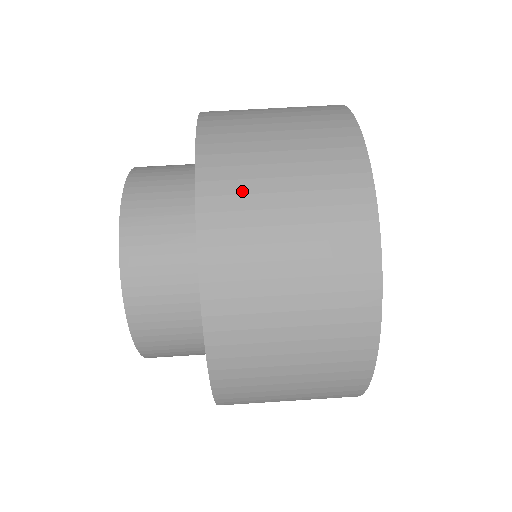
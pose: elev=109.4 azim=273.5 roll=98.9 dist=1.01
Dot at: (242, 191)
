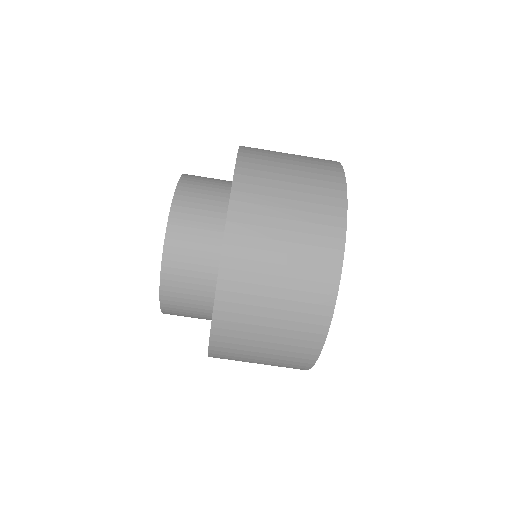
Dot at: (235, 359)
